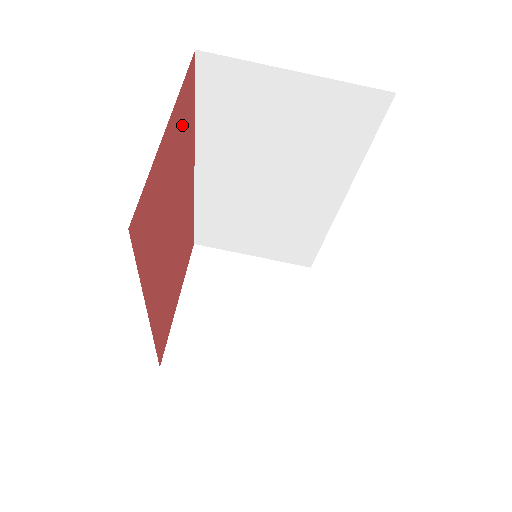
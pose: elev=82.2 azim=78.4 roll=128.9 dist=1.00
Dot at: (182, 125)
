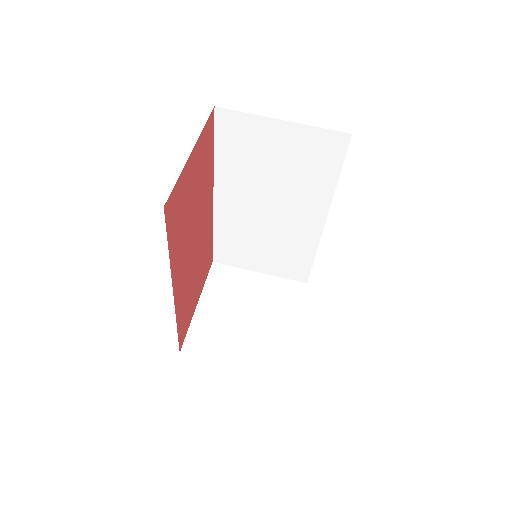
Dot at: (204, 155)
